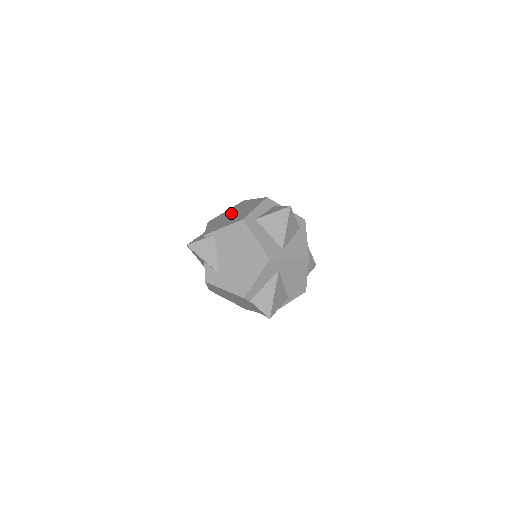
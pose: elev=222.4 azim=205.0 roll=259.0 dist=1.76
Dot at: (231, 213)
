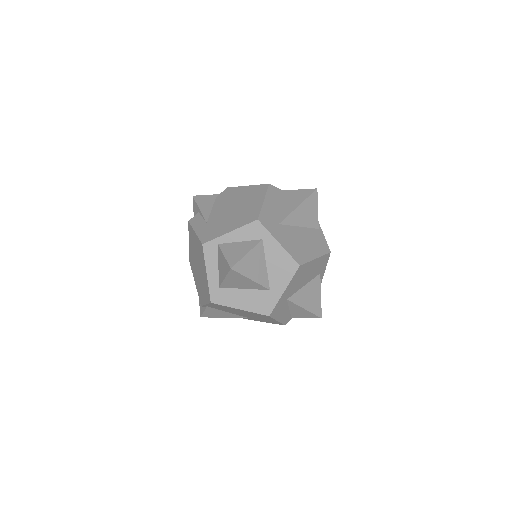
Dot at: (195, 260)
